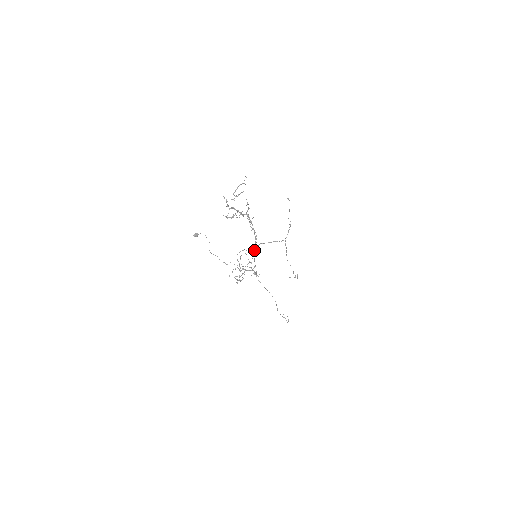
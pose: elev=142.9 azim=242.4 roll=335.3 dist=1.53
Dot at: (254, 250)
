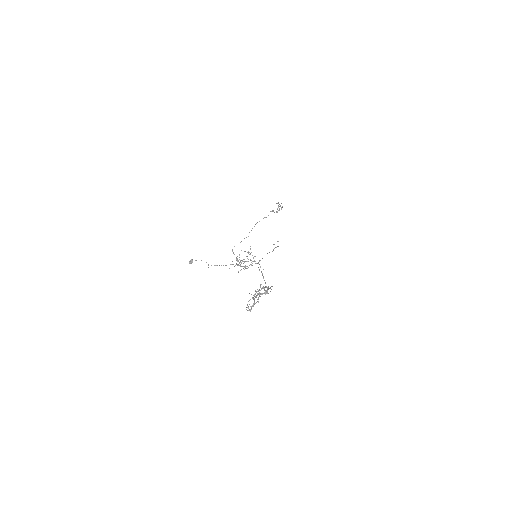
Dot at: (267, 288)
